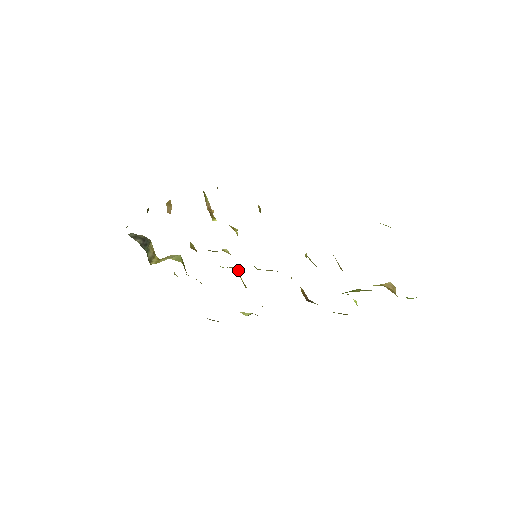
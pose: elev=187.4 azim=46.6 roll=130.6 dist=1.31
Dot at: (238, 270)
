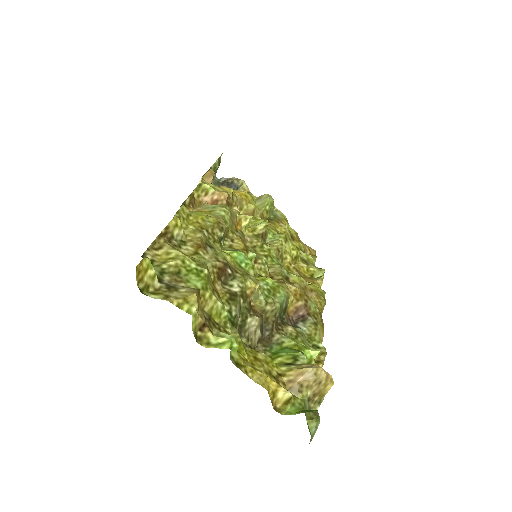
Dot at: occluded
